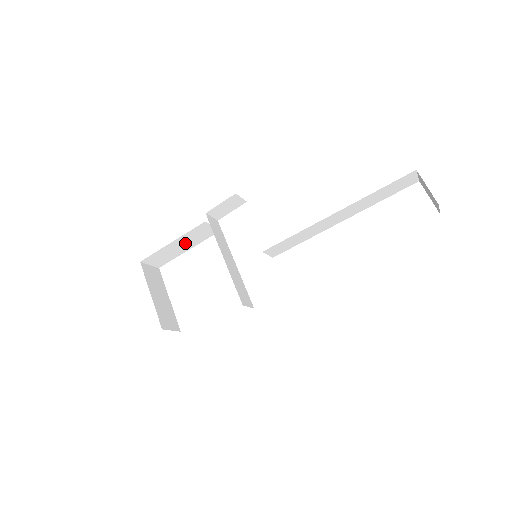
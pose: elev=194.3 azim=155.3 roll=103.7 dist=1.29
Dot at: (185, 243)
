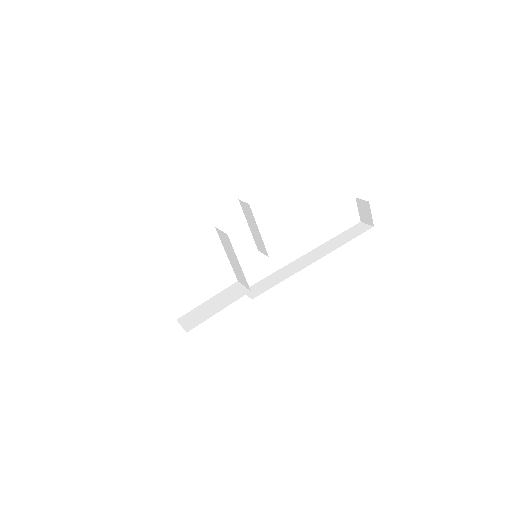
Dot at: occluded
